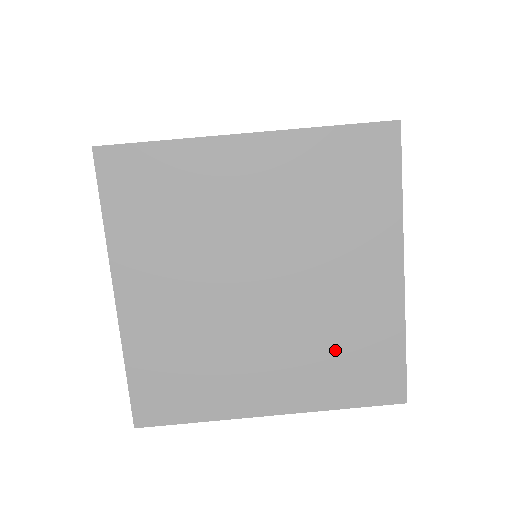
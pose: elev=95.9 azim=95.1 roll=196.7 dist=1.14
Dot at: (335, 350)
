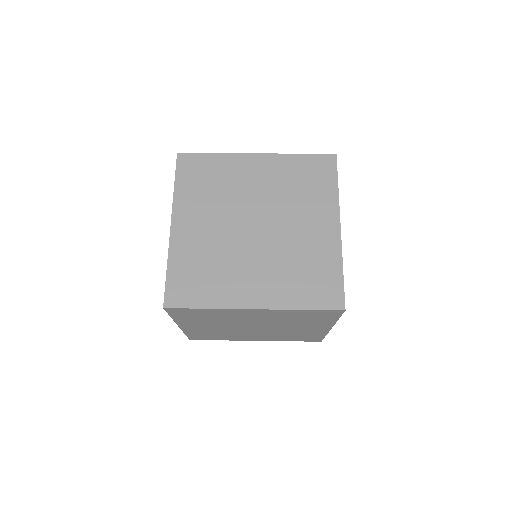
Dot at: (298, 270)
